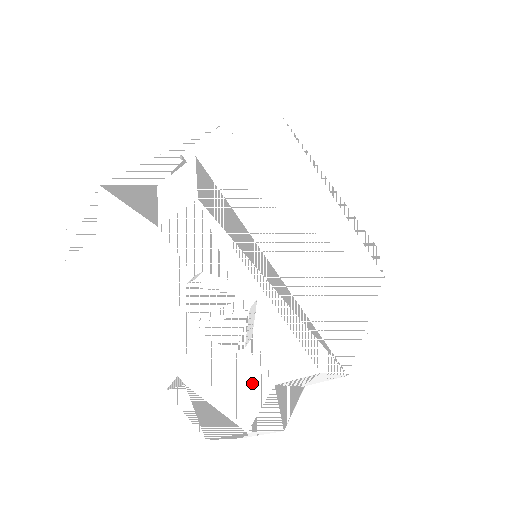
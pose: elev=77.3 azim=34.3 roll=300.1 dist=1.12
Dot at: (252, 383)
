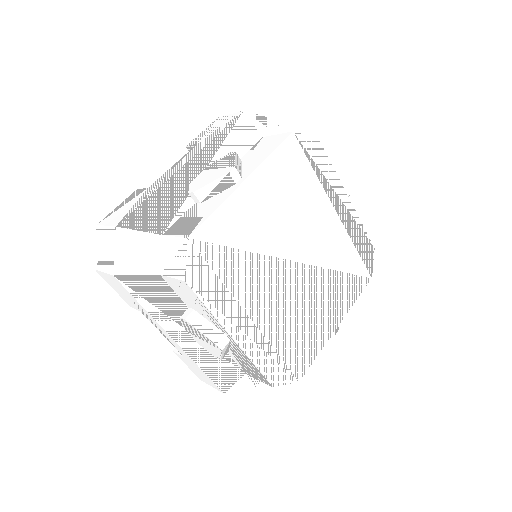
Dot at: (229, 370)
